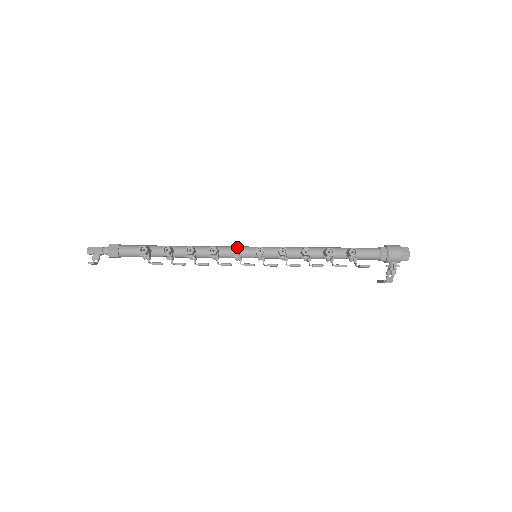
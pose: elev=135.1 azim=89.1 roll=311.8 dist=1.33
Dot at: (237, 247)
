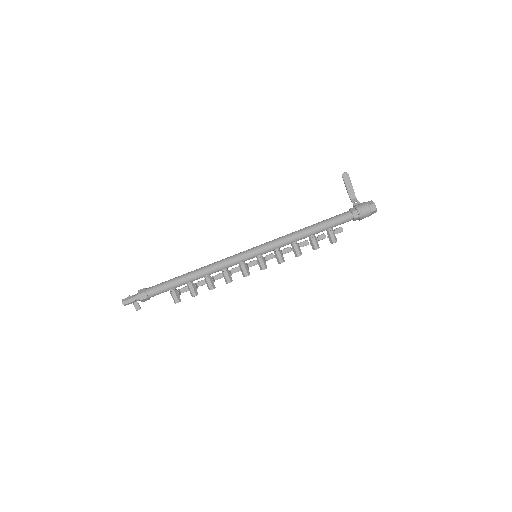
Dot at: occluded
